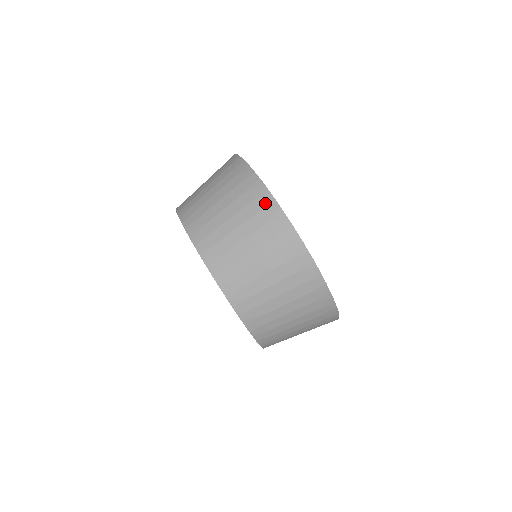
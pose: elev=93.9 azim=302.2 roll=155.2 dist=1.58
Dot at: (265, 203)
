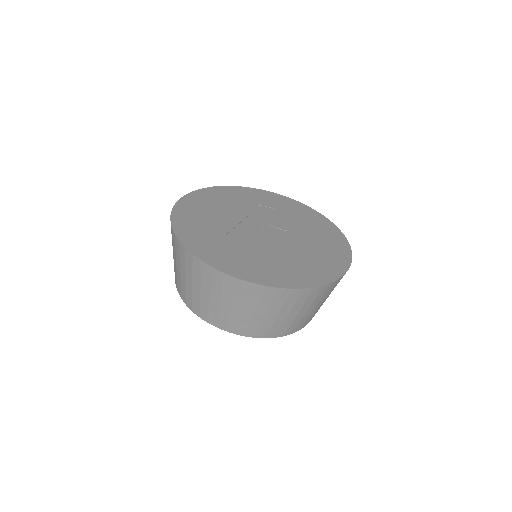
Dot at: (272, 294)
